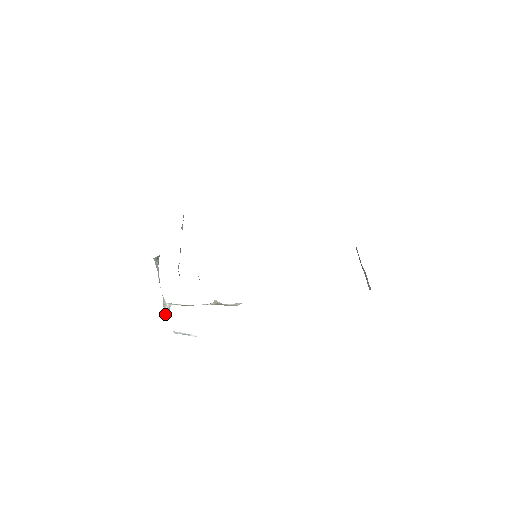
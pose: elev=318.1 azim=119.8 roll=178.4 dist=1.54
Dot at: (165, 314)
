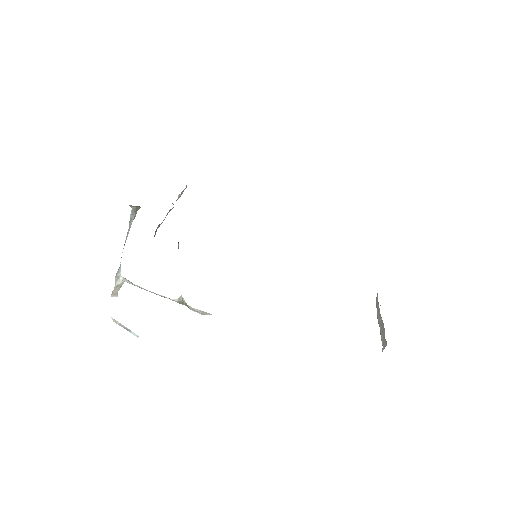
Dot at: (113, 290)
